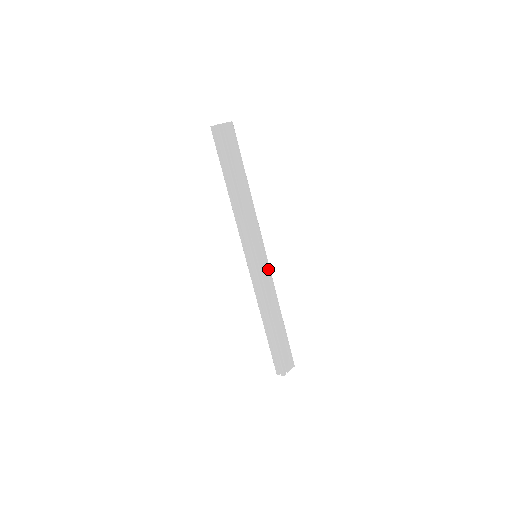
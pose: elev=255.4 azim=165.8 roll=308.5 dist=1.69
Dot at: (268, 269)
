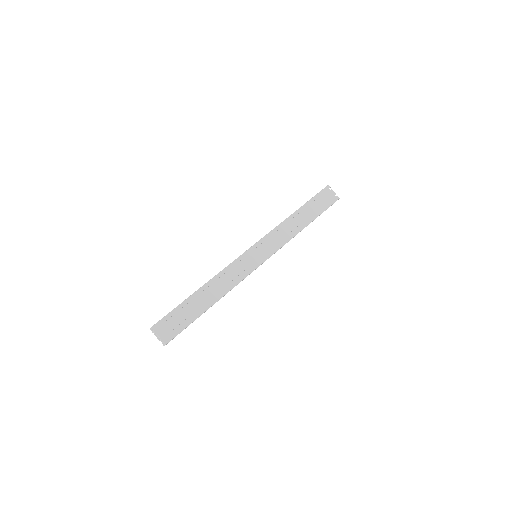
Dot at: (251, 269)
